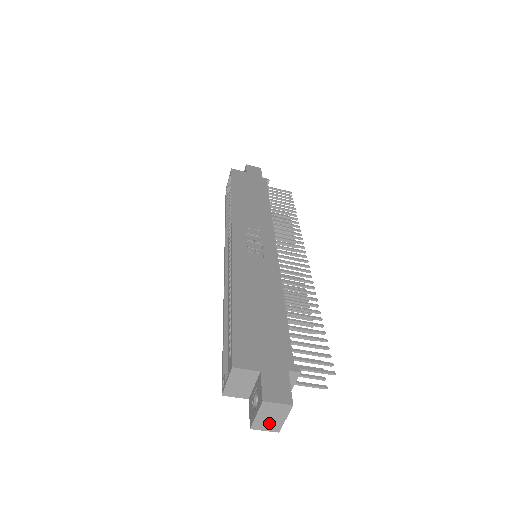
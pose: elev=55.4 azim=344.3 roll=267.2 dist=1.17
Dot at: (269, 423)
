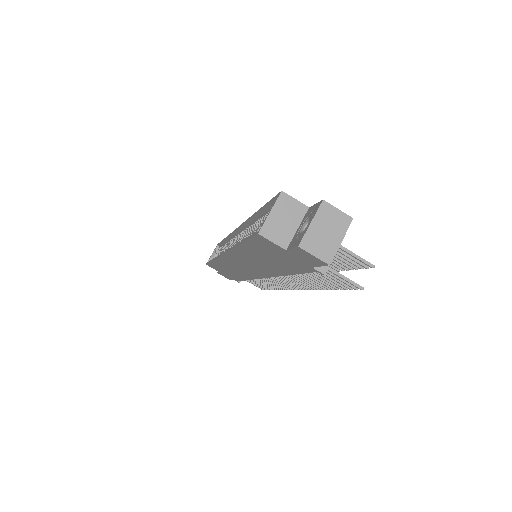
Dot at: (322, 243)
